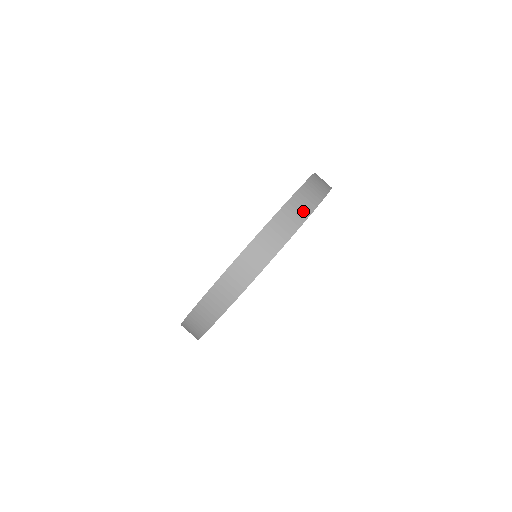
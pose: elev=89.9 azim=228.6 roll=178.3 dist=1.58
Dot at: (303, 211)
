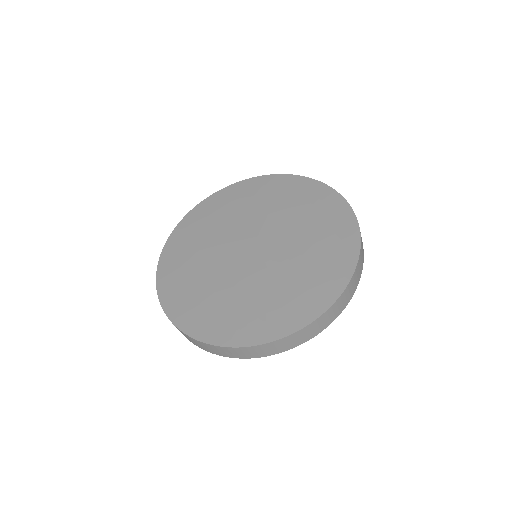
Dot at: (281, 349)
